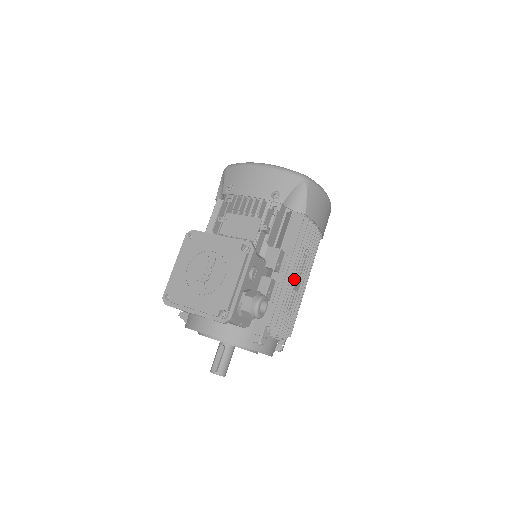
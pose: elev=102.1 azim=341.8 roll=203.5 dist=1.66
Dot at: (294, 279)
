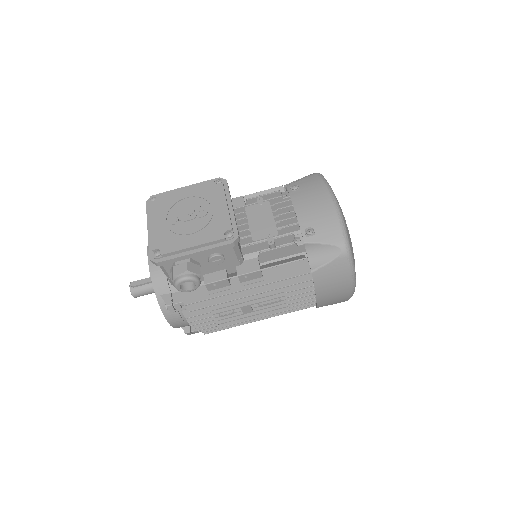
Dot at: (250, 302)
